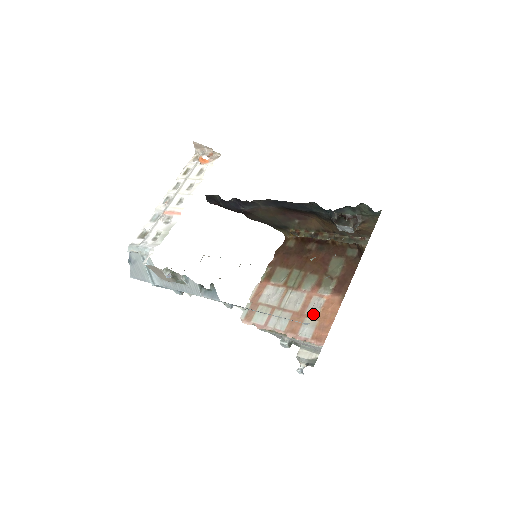
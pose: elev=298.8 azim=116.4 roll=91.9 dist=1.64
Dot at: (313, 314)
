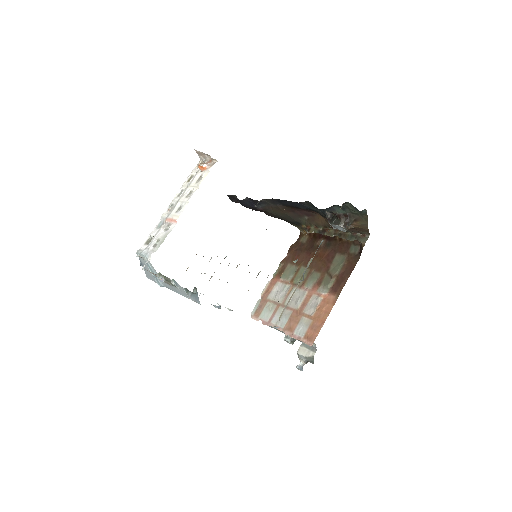
Dot at: (309, 313)
